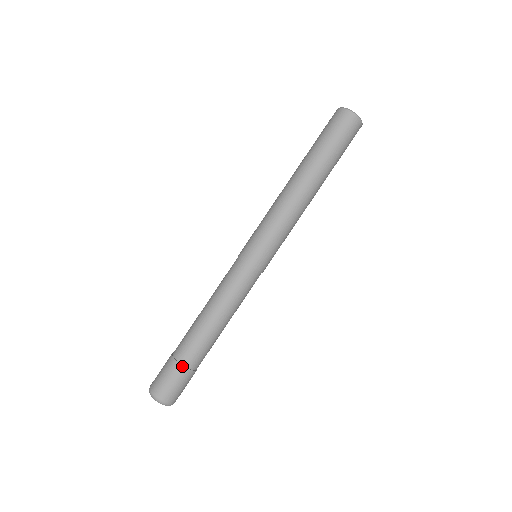
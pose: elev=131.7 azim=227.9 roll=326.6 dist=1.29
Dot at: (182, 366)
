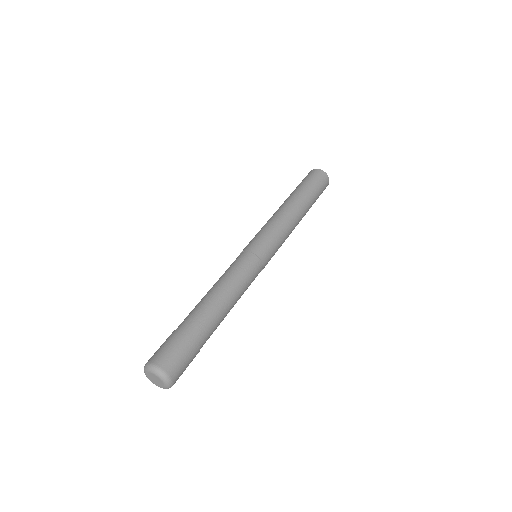
Dot at: (187, 334)
